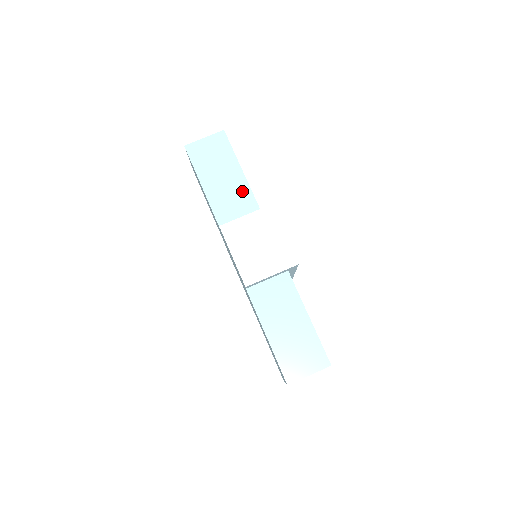
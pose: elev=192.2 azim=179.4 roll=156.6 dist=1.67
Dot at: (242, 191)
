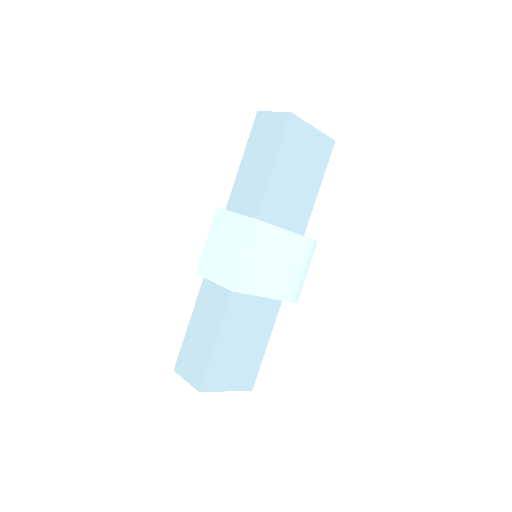
Dot at: (259, 187)
